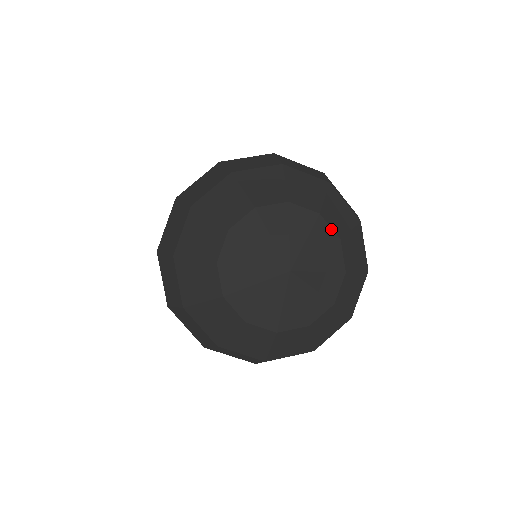
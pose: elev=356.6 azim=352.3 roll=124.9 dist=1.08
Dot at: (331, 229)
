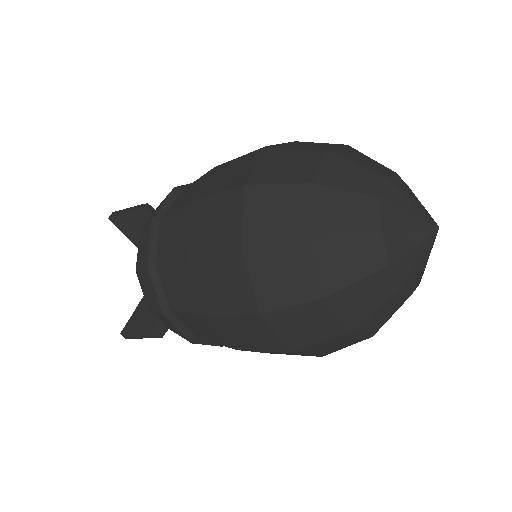
Dot at: occluded
